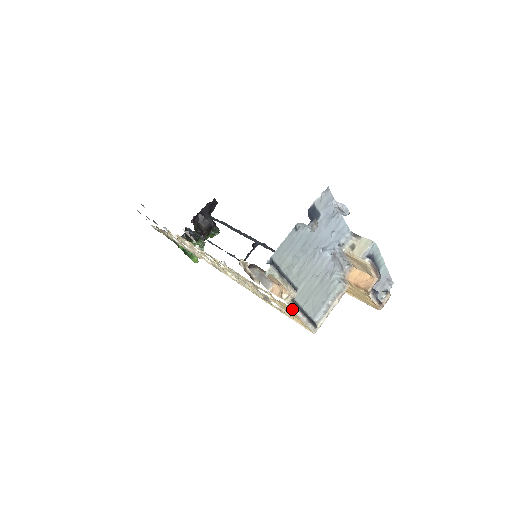
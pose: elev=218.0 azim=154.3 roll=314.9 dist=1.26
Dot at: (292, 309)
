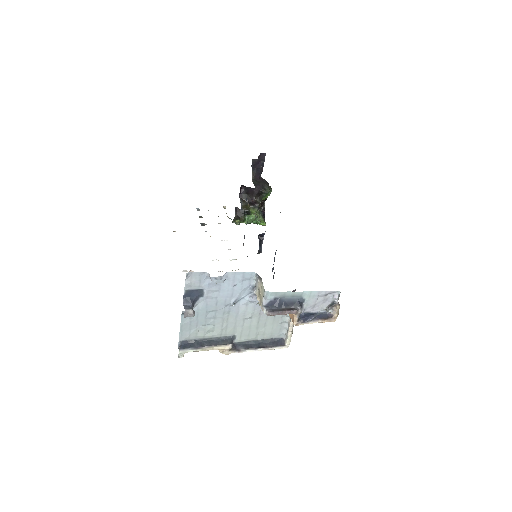
Dot at: occluded
